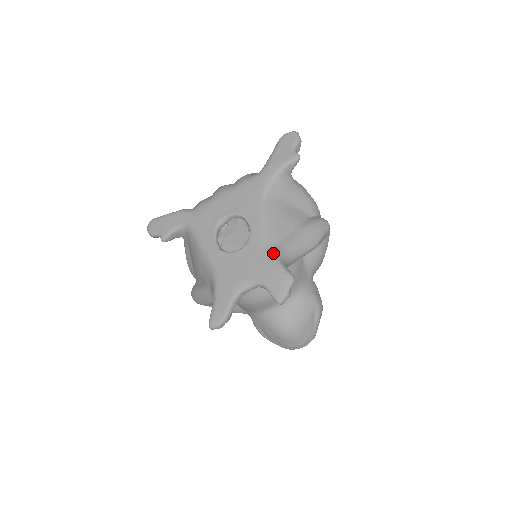
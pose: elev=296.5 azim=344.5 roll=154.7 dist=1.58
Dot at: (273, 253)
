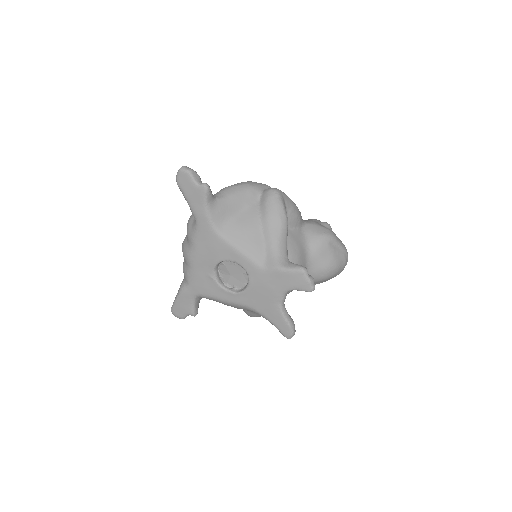
Dot at: (272, 265)
